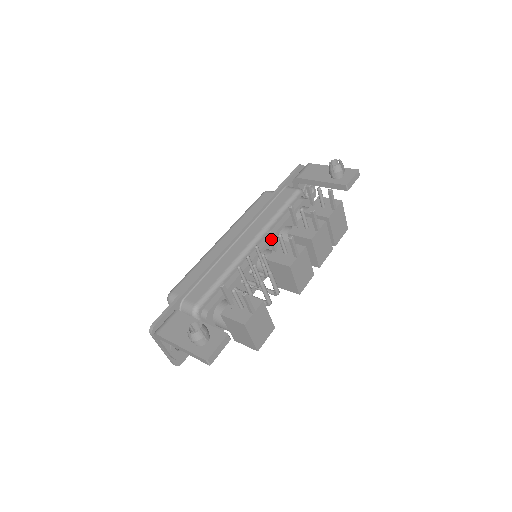
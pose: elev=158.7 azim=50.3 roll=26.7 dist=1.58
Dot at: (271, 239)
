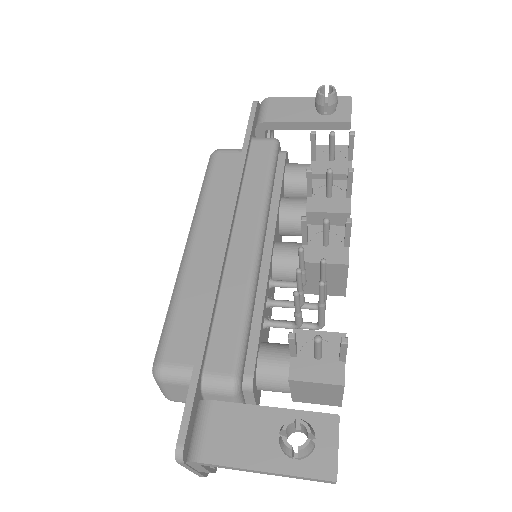
Dot at: (306, 229)
